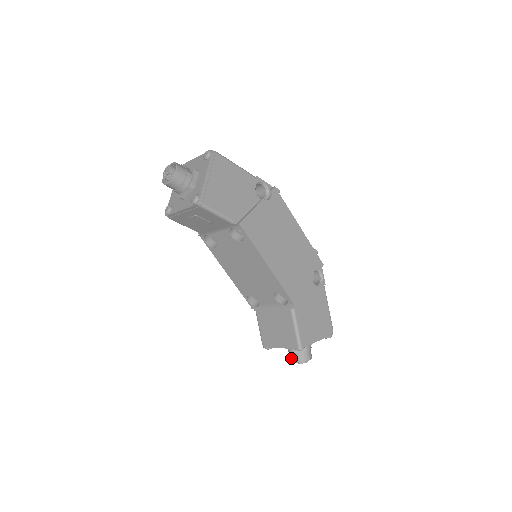
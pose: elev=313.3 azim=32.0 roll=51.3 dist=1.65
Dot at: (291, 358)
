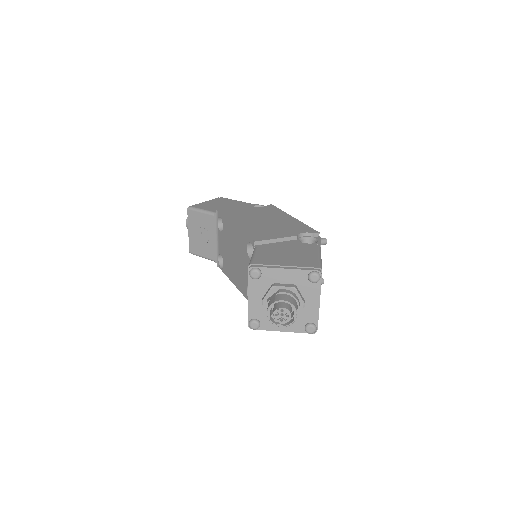
Dot at: (268, 316)
